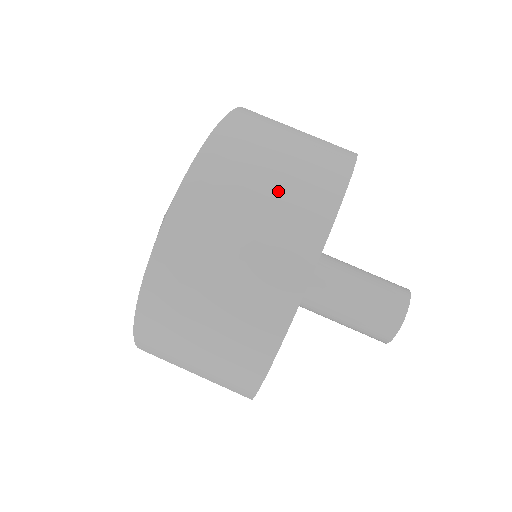
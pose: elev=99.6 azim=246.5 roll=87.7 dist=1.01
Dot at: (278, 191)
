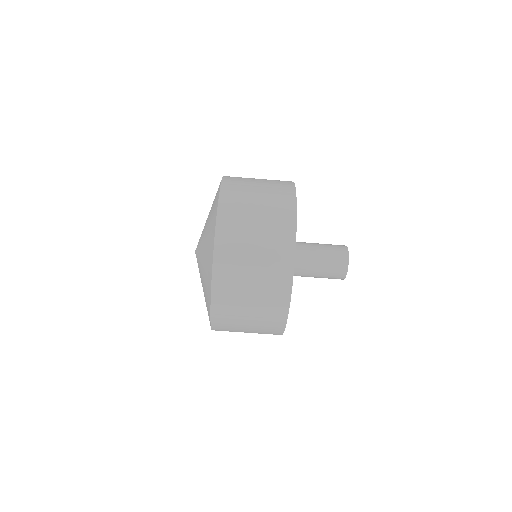
Dot at: (265, 194)
